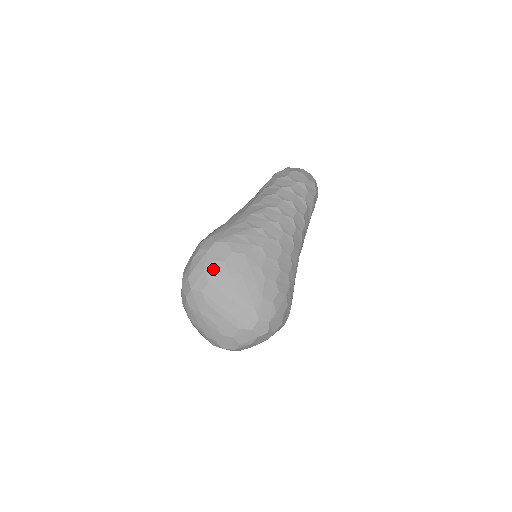
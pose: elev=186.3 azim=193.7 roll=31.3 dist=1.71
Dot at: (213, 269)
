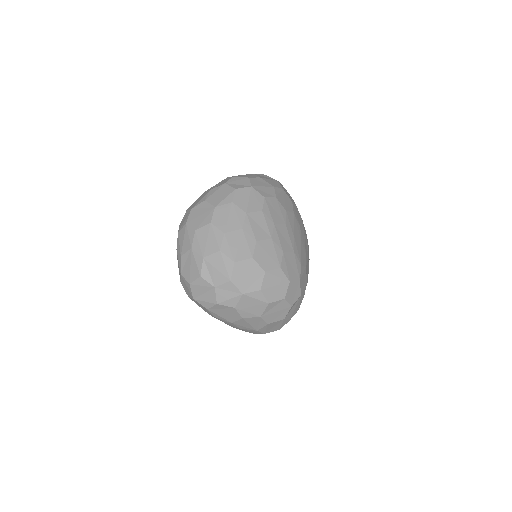
Dot at: (282, 194)
